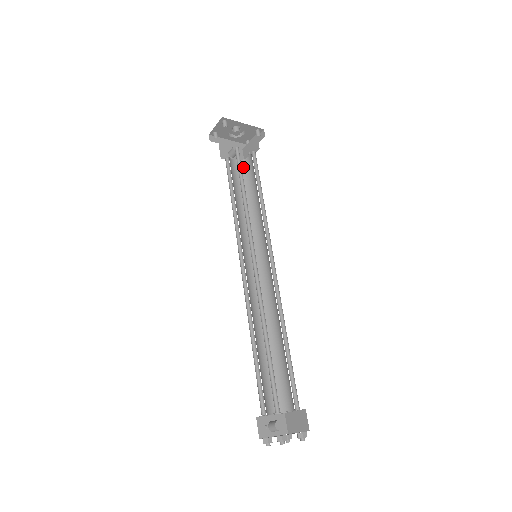
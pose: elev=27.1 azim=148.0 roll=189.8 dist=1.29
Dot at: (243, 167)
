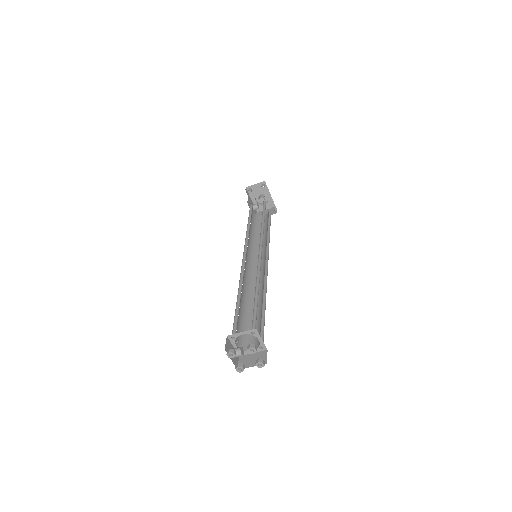
Dot at: (257, 218)
